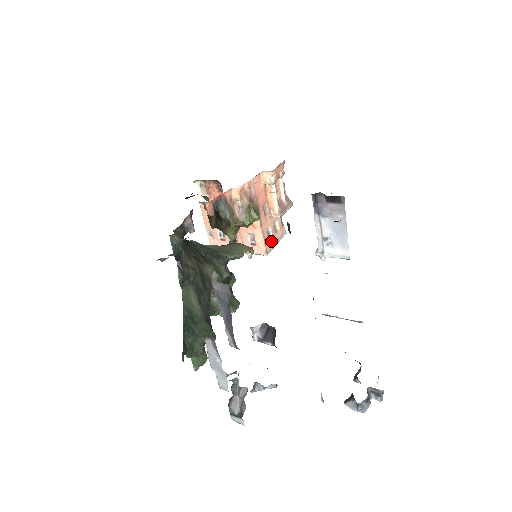
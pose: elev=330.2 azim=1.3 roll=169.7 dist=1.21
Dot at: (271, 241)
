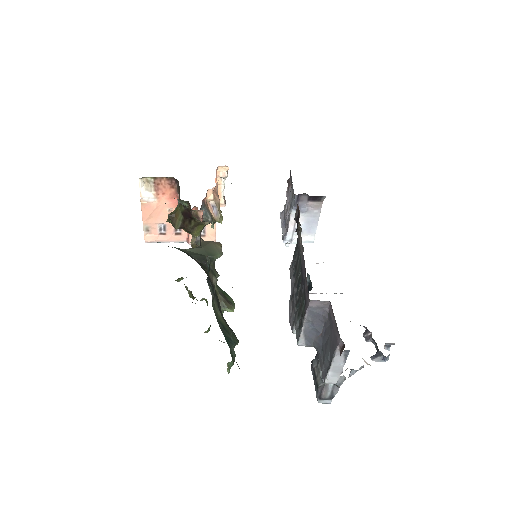
Dot at: occluded
